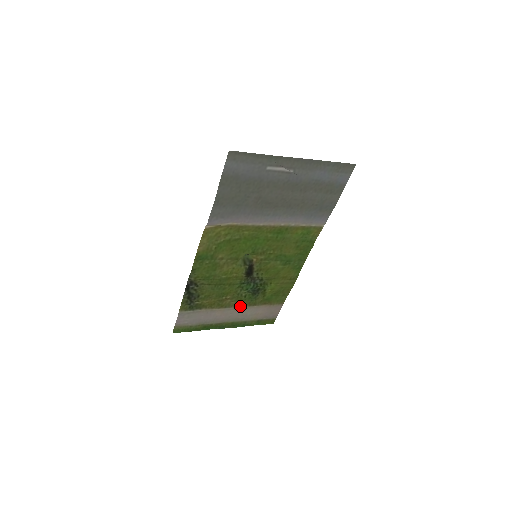
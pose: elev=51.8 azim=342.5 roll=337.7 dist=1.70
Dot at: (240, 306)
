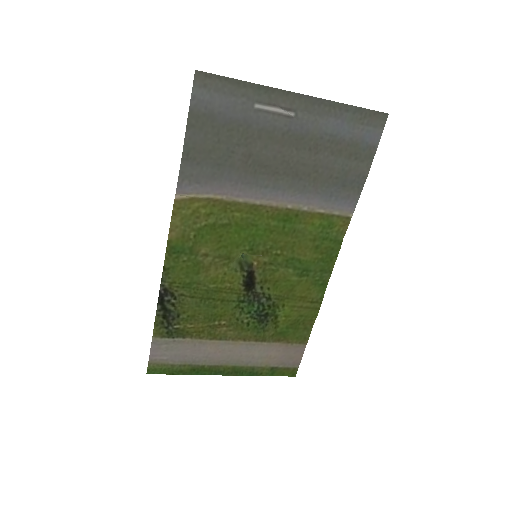
Dot at: (242, 340)
